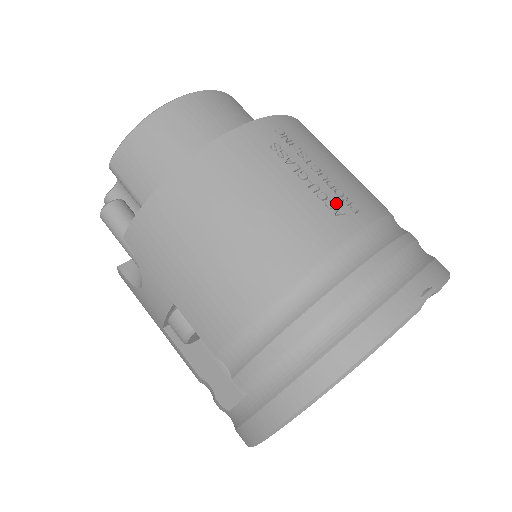
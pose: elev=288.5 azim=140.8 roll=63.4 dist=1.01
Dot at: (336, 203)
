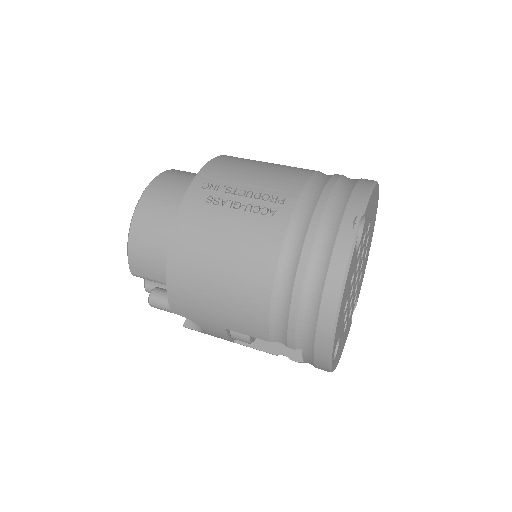
Dot at: (267, 207)
